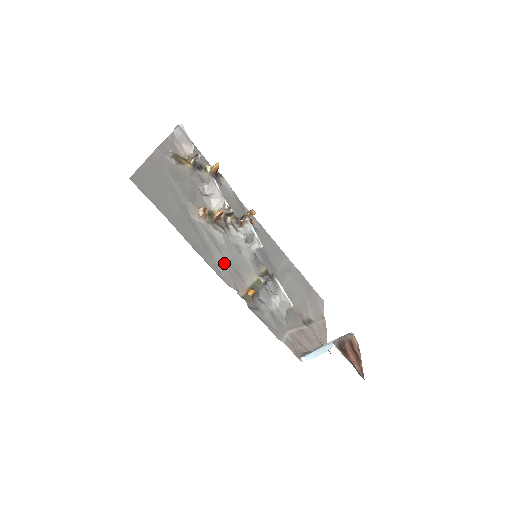
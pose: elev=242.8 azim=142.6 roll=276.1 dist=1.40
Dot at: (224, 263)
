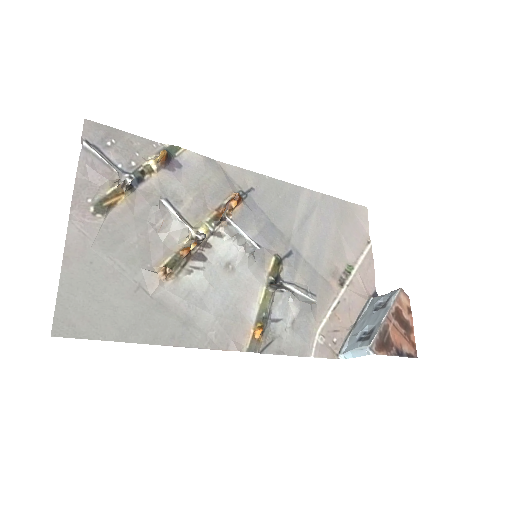
Dot at: (214, 321)
